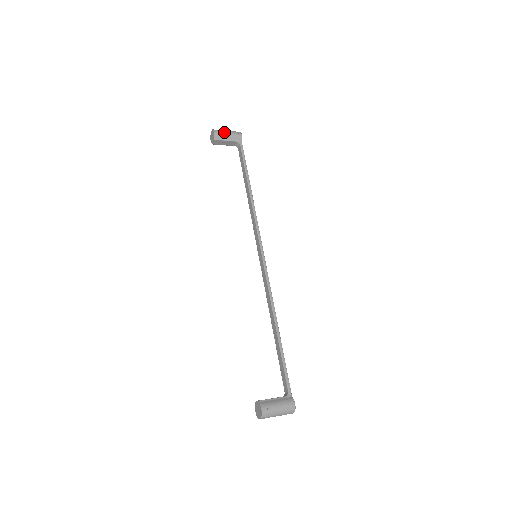
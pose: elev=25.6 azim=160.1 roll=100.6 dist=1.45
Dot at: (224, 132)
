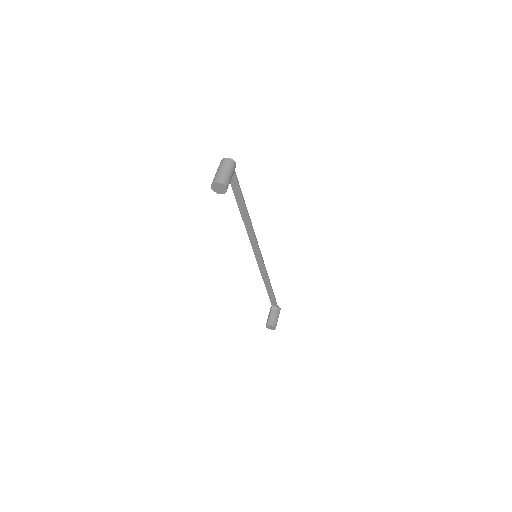
Dot at: (230, 179)
